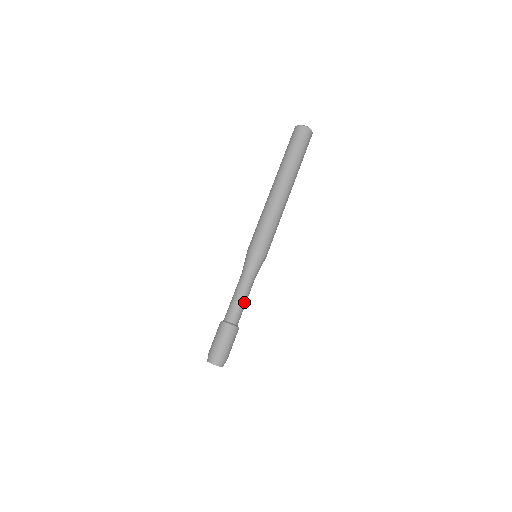
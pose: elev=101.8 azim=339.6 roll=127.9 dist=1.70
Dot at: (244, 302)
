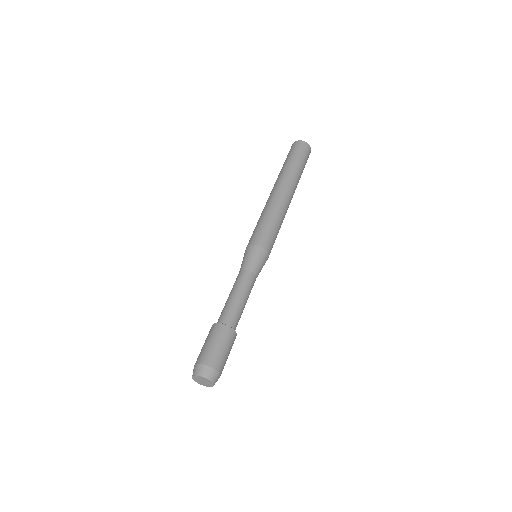
Dot at: (243, 303)
